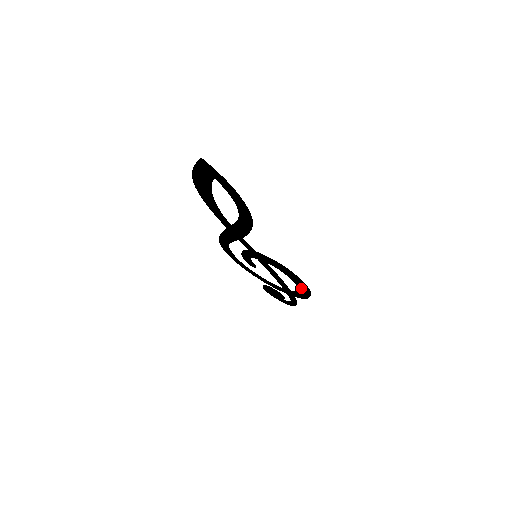
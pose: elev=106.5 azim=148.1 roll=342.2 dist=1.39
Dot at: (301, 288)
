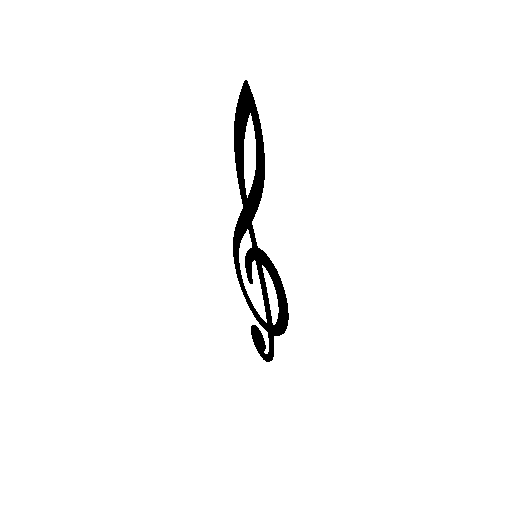
Dot at: (281, 308)
